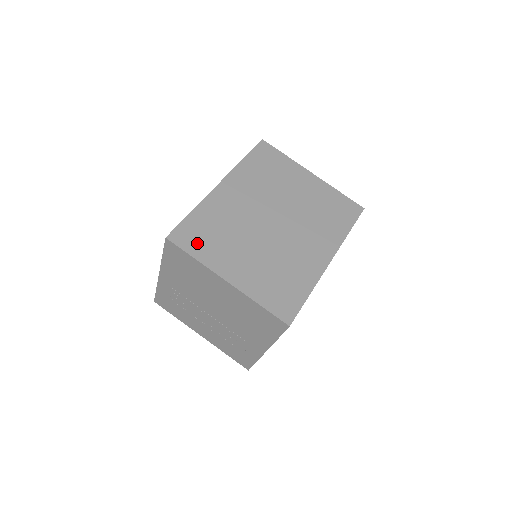
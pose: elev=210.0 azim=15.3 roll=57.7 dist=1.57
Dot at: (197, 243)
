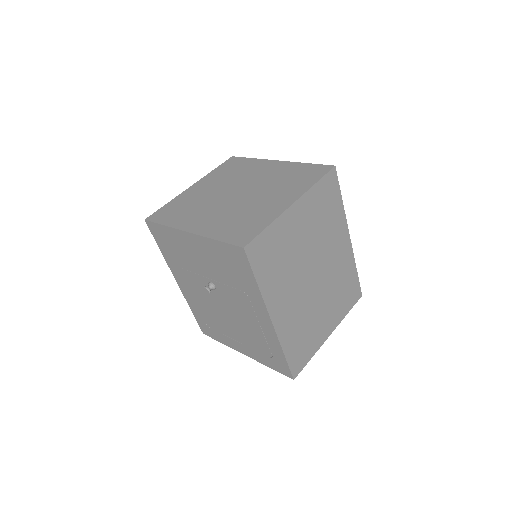
Dot at: (305, 354)
